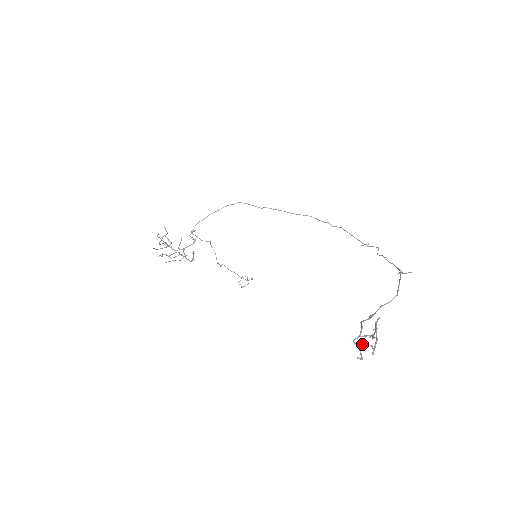
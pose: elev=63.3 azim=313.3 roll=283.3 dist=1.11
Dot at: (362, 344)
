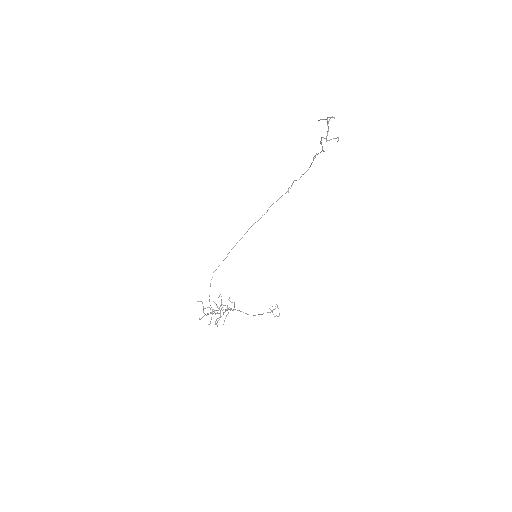
Dot at: (327, 125)
